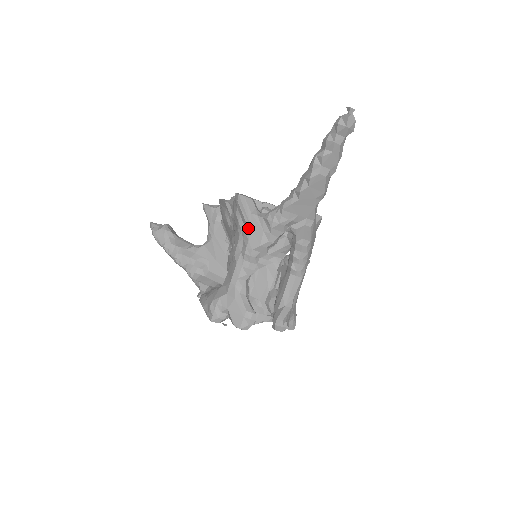
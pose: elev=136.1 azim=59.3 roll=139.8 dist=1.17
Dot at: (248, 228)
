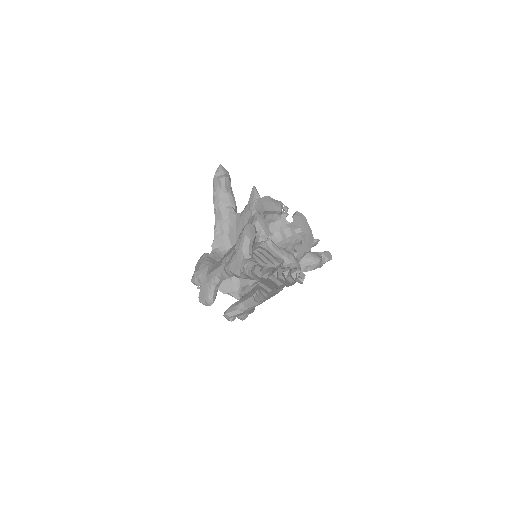
Dot at: (235, 256)
